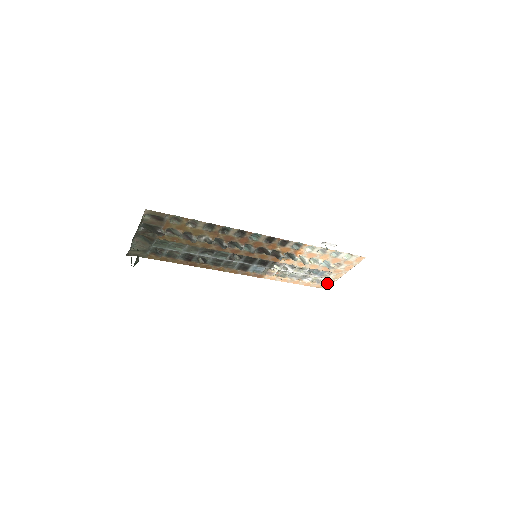
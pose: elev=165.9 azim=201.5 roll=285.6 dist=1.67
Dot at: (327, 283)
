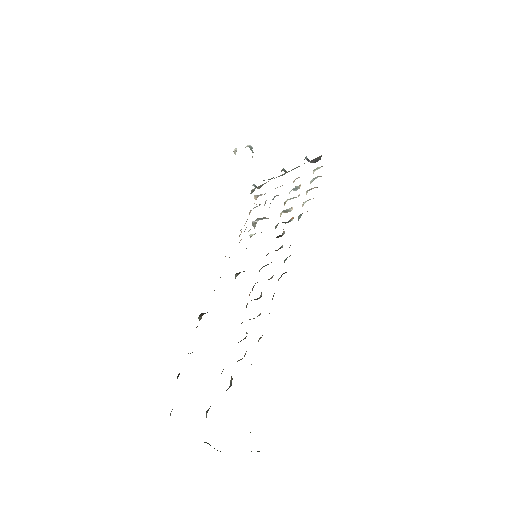
Dot at: occluded
